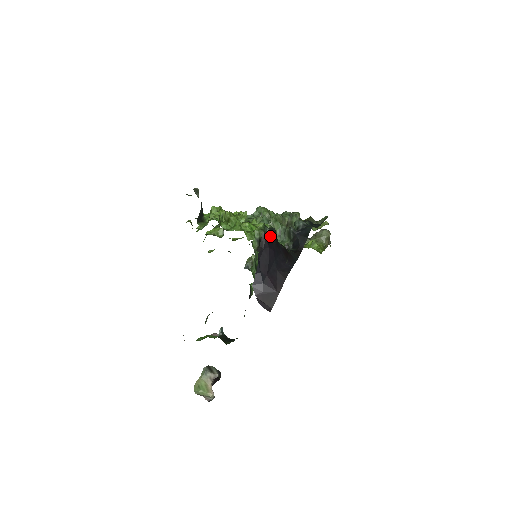
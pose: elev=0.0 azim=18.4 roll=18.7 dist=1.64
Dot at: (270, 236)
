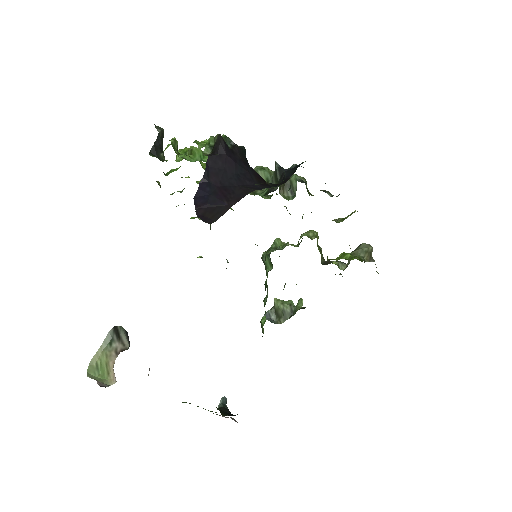
Dot at: (232, 148)
